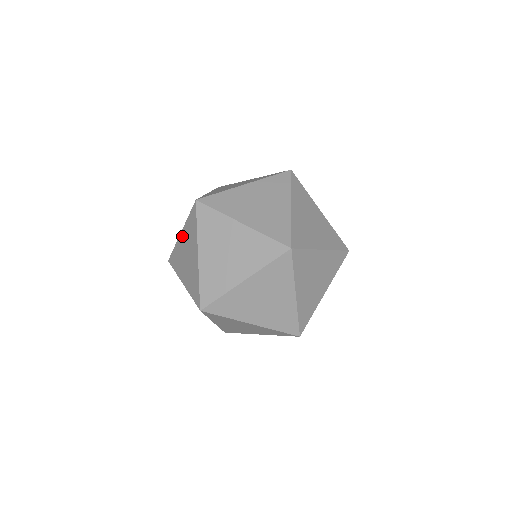
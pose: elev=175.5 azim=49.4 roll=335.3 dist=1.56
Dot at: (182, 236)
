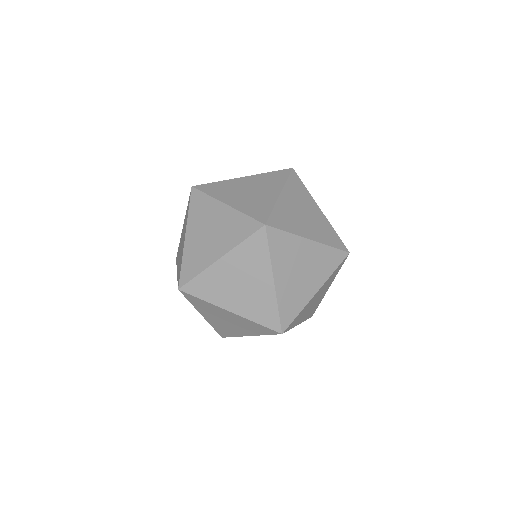
Dot at: (225, 262)
